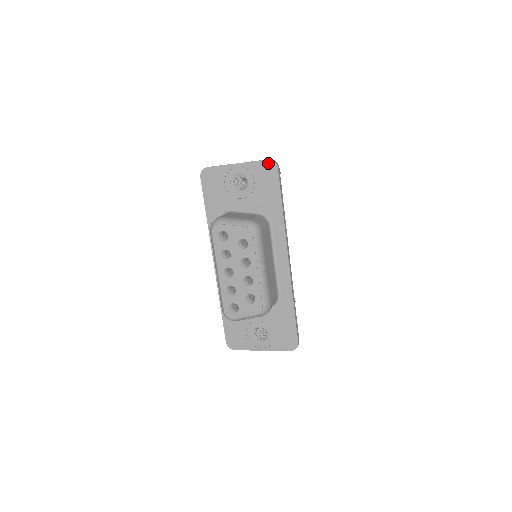
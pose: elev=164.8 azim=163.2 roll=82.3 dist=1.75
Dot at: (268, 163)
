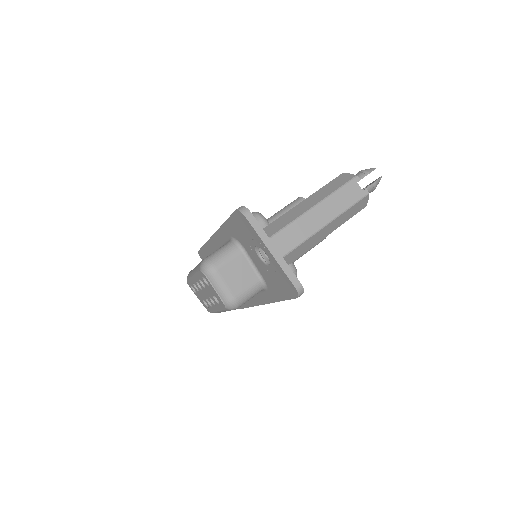
Dot at: (293, 288)
